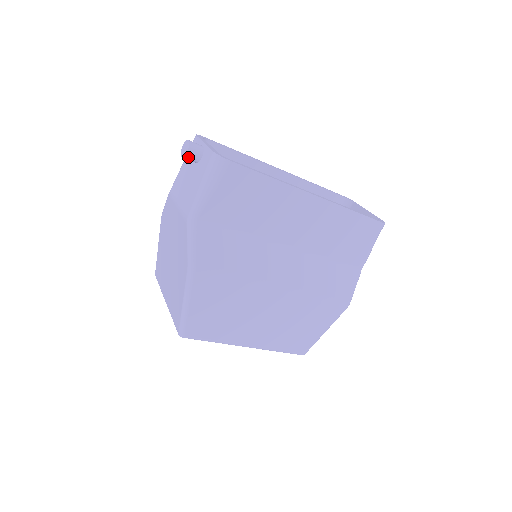
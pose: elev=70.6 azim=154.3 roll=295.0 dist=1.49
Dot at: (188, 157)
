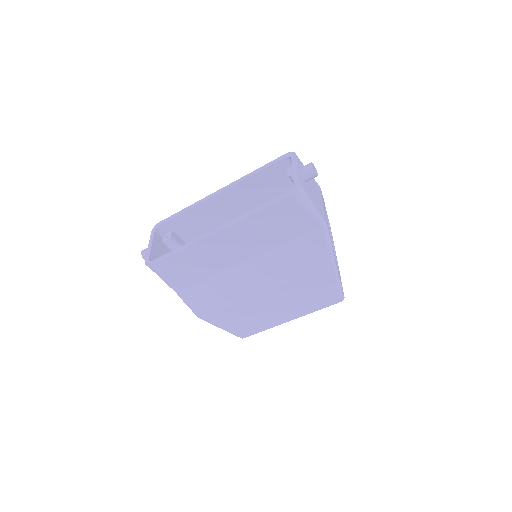
Dot at: occluded
